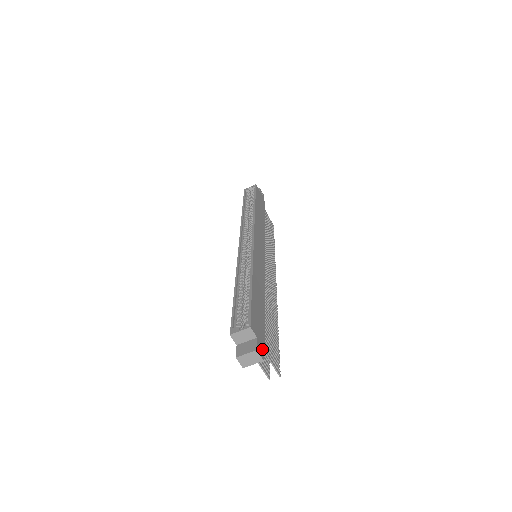
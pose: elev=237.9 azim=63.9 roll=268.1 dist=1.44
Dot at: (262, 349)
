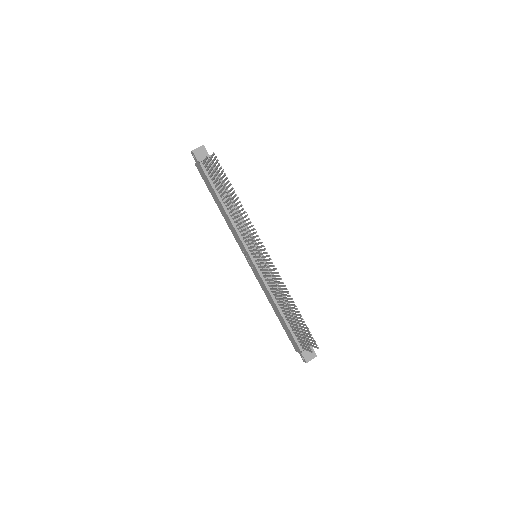
Dot at: (207, 152)
